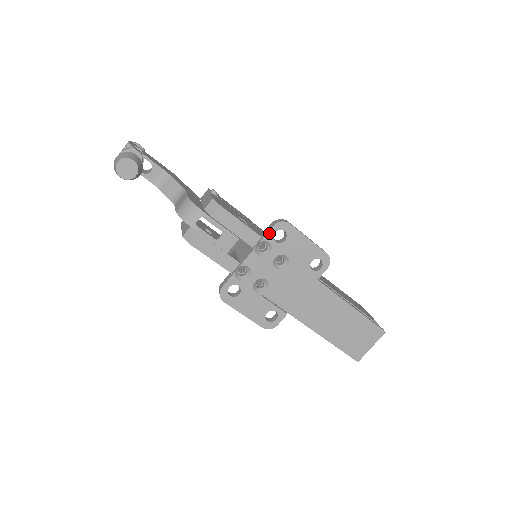
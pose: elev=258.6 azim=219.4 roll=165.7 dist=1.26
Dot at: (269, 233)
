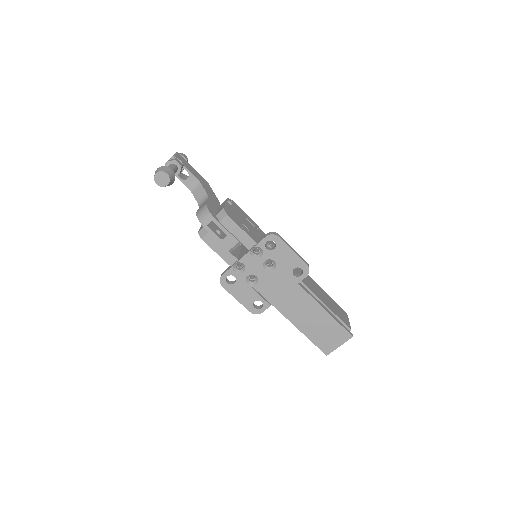
Dot at: (262, 241)
